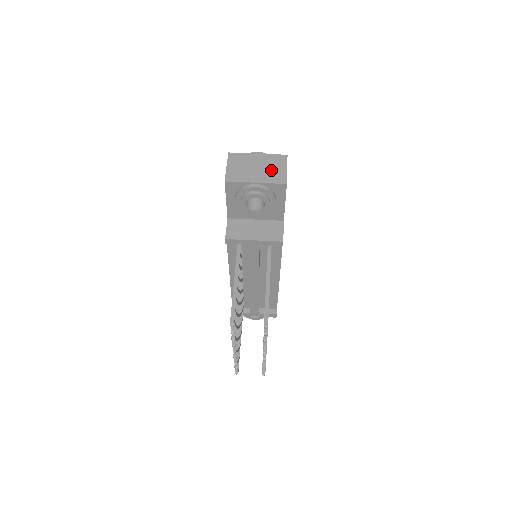
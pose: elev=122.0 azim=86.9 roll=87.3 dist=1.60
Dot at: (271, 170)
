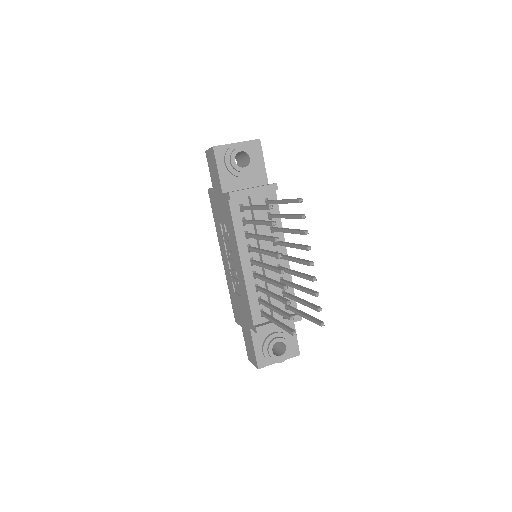
Dot at: occluded
